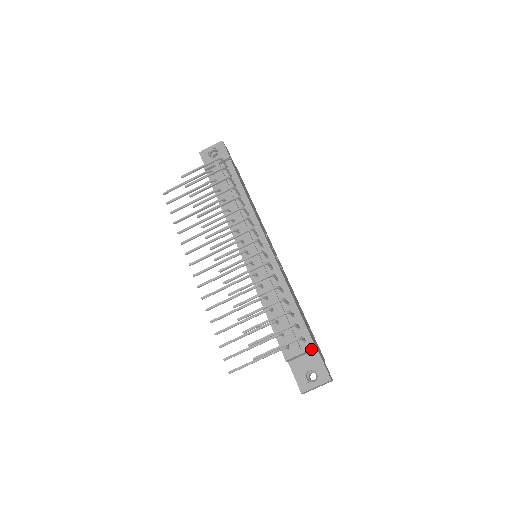
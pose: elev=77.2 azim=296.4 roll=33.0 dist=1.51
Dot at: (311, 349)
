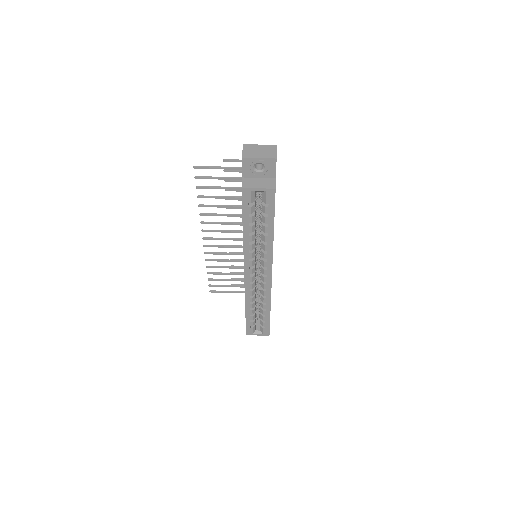
Dot at: occluded
